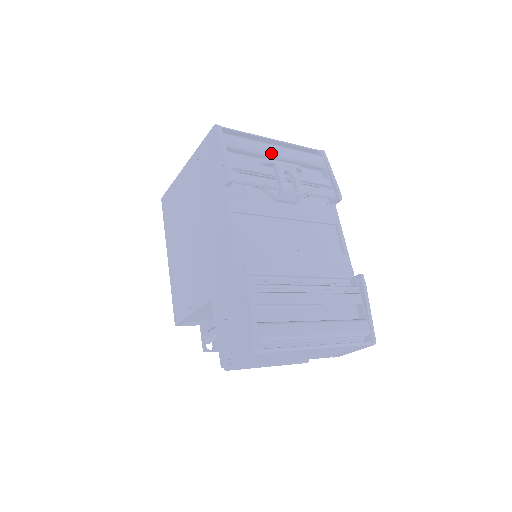
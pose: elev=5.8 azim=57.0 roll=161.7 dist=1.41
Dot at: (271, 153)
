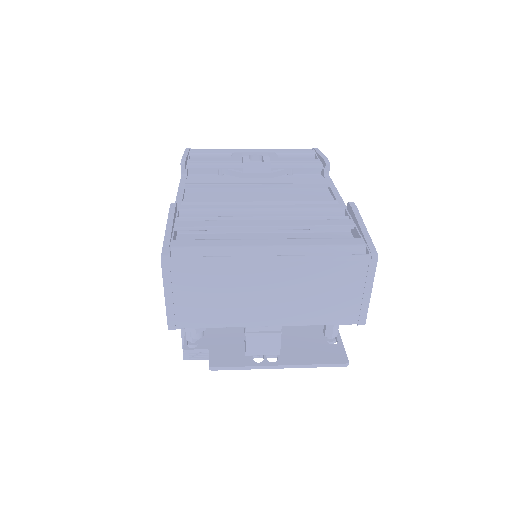
Dot at: occluded
